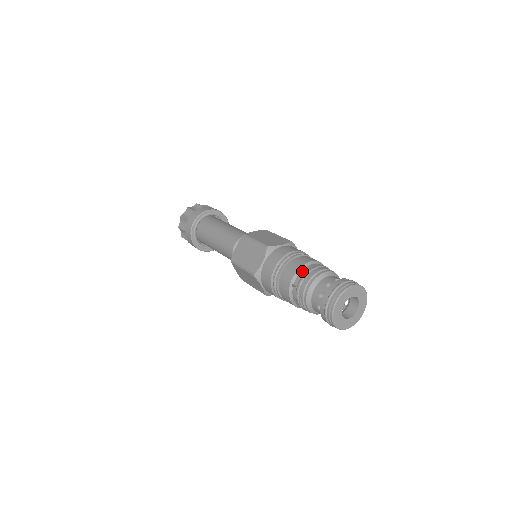
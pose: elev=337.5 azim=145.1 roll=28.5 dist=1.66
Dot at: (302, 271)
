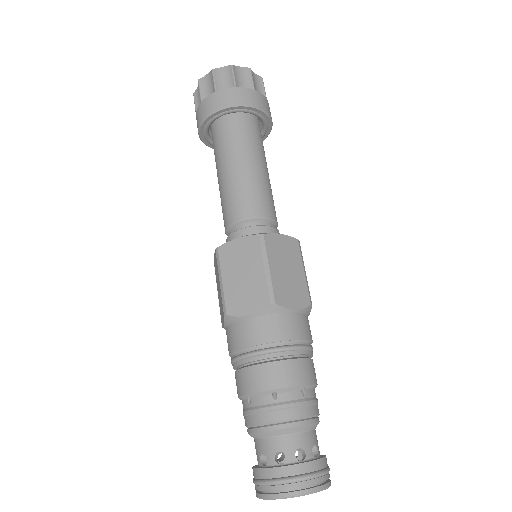
Dot at: (247, 401)
